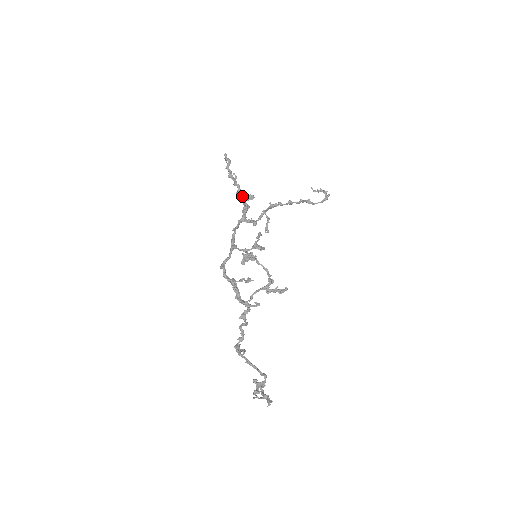
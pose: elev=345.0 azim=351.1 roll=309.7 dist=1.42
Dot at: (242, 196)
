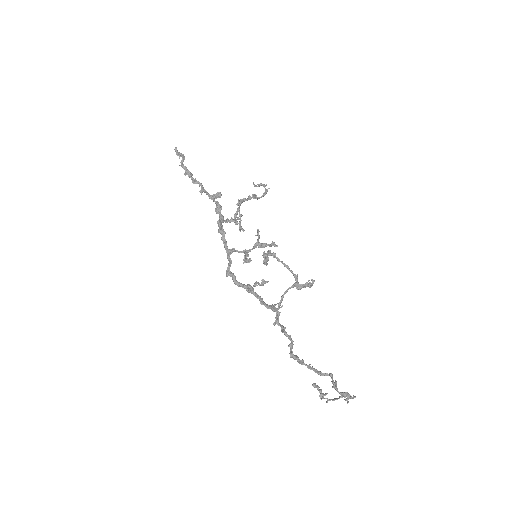
Dot at: (209, 195)
